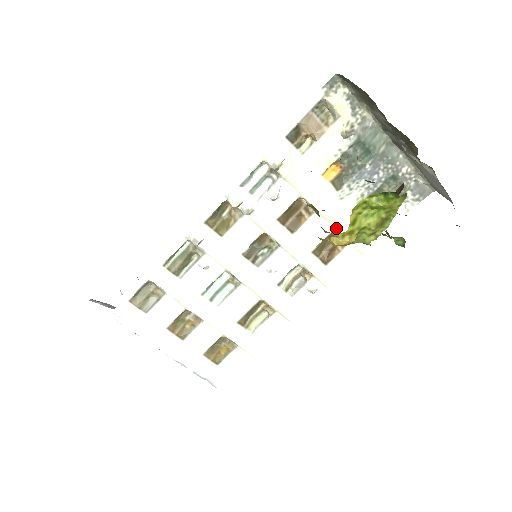
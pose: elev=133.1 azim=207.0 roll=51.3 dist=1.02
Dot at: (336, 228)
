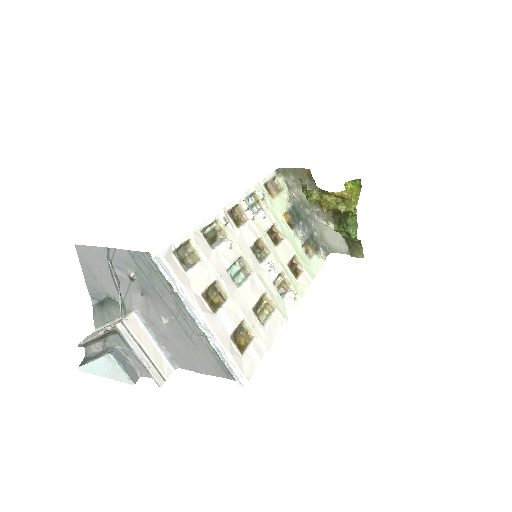
Dot at: (296, 253)
